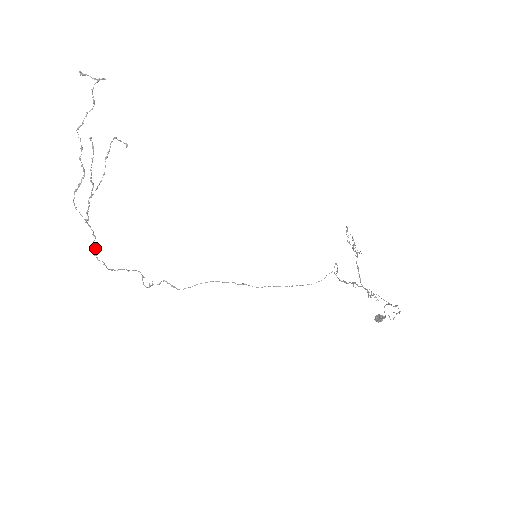
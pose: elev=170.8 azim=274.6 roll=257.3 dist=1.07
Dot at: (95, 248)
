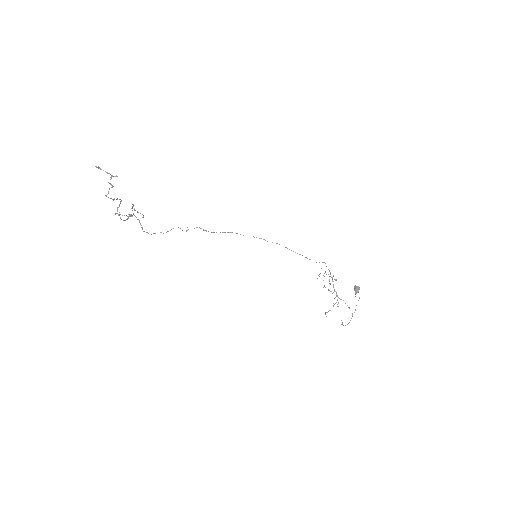
Dot at: (141, 225)
